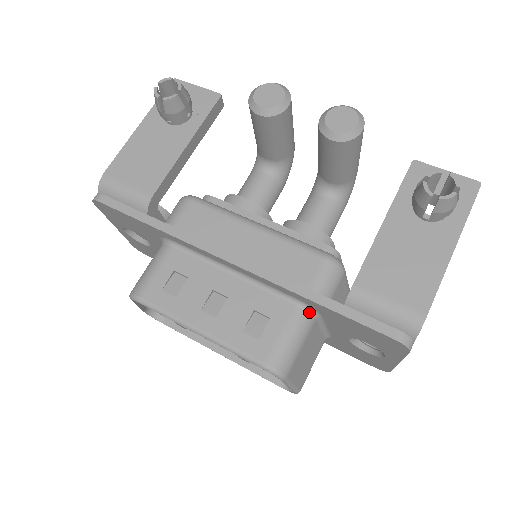
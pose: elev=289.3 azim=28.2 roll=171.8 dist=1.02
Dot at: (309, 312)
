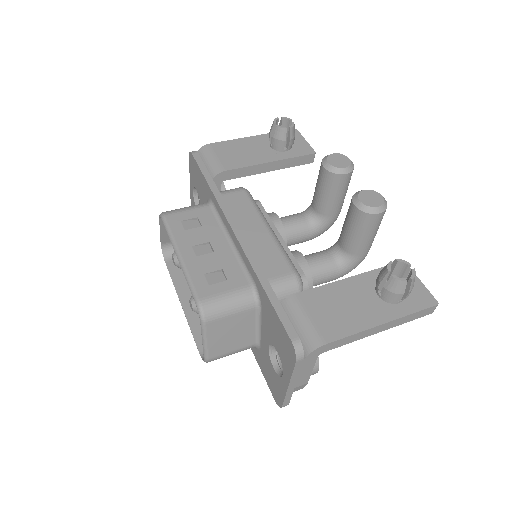
Dot at: (255, 297)
